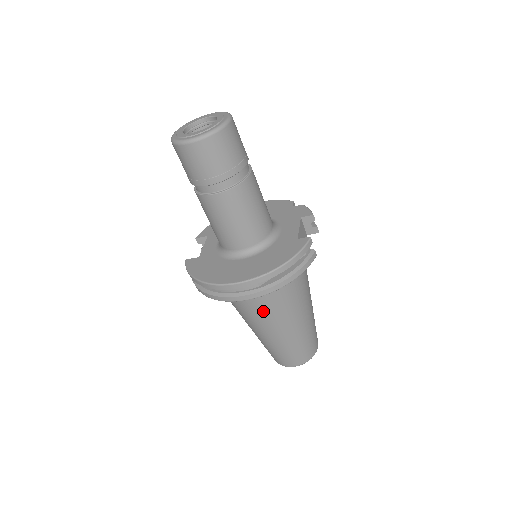
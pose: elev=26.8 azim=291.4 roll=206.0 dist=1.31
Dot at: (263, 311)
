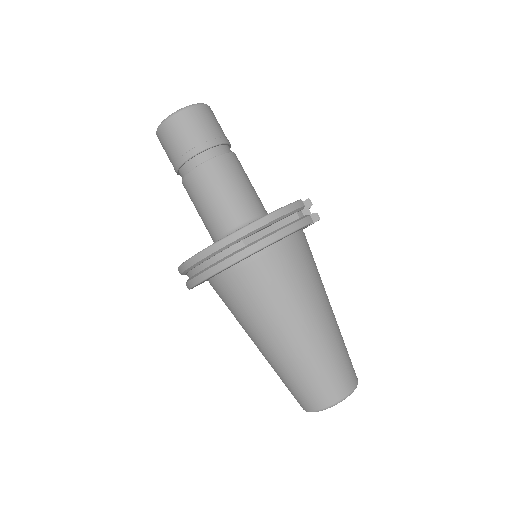
Dot at: (264, 301)
